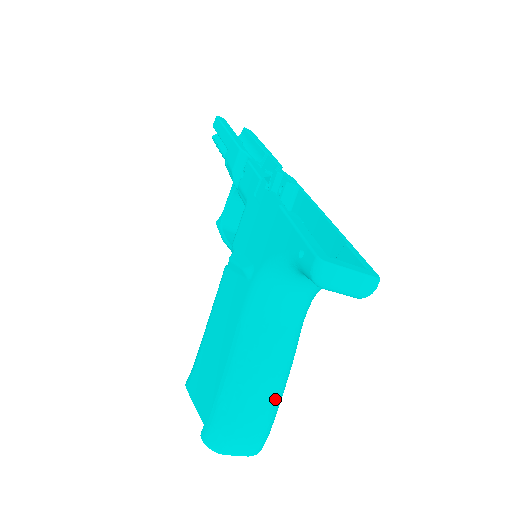
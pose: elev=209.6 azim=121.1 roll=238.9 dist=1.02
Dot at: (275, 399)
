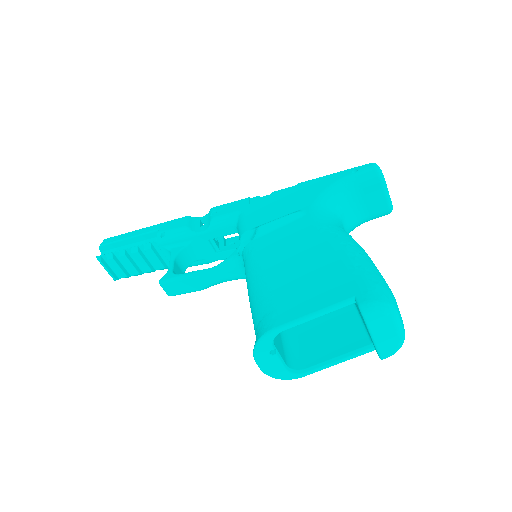
Dot at: occluded
